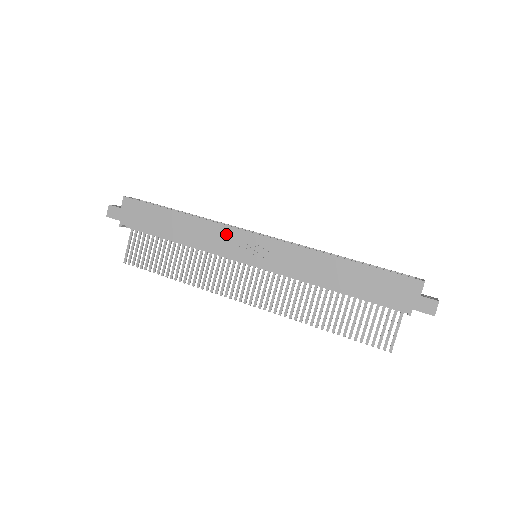
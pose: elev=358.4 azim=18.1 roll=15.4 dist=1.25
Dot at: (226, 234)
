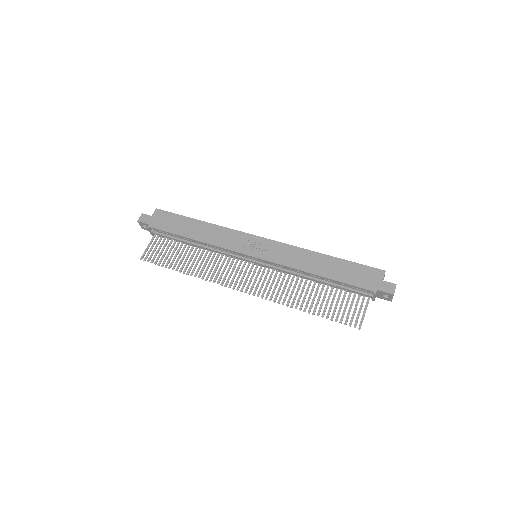
Dot at: (236, 236)
